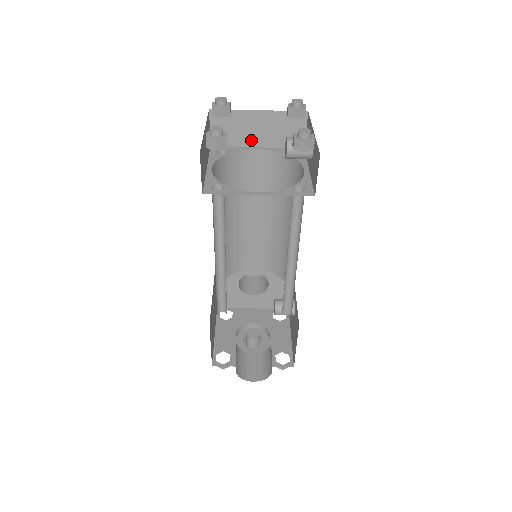
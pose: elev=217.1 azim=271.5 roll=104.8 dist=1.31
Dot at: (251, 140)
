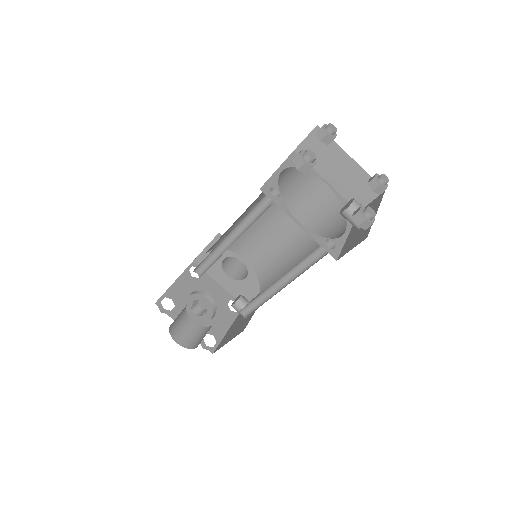
Dot at: (327, 172)
